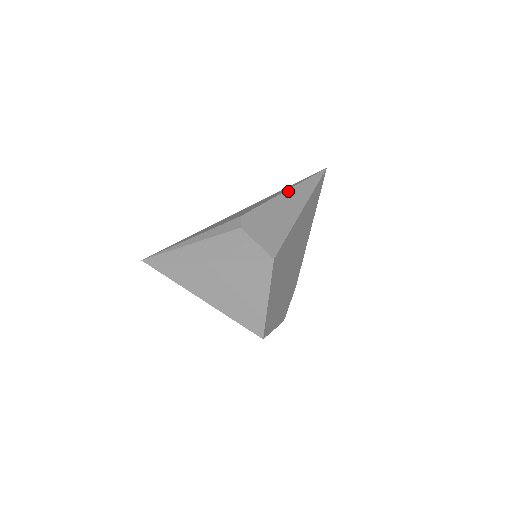
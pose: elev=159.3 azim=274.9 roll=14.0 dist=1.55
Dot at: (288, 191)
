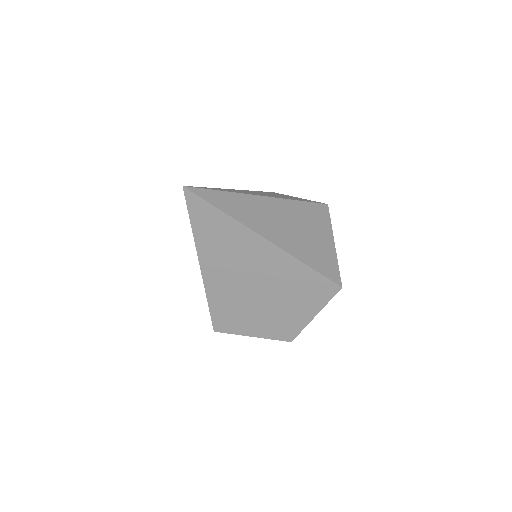
Dot at: occluded
